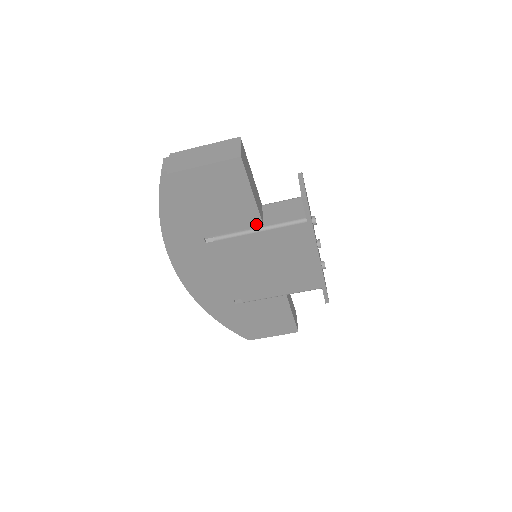
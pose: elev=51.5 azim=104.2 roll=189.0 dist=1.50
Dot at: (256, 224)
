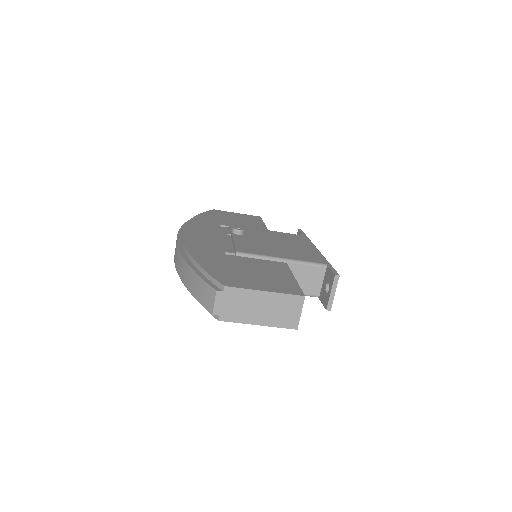
Dot at: occluded
